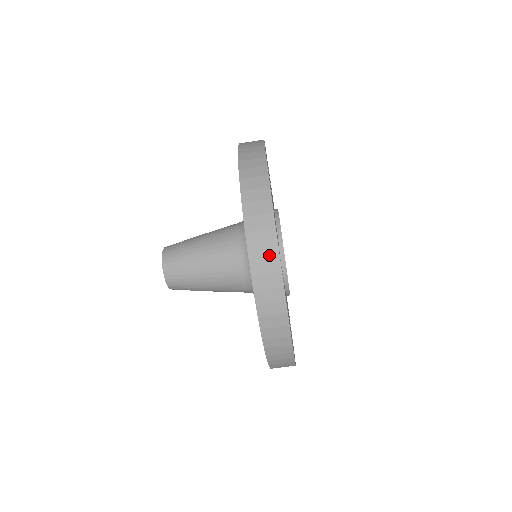
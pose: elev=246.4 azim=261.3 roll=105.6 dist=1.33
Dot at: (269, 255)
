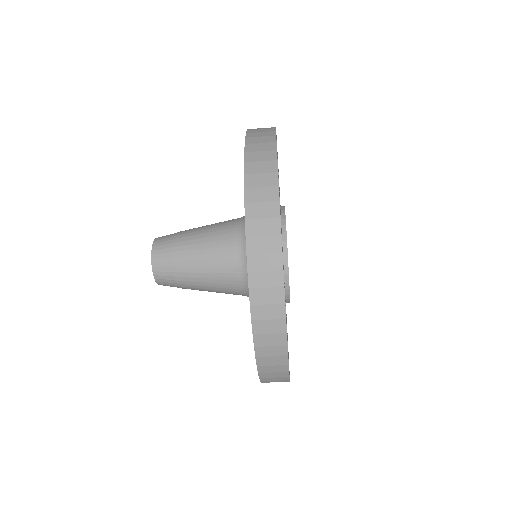
Dot at: (273, 300)
